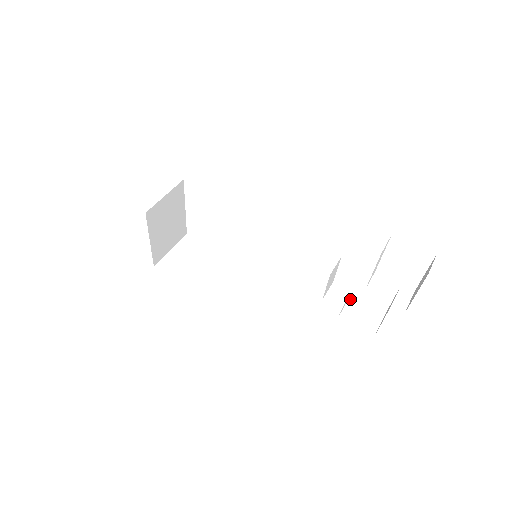
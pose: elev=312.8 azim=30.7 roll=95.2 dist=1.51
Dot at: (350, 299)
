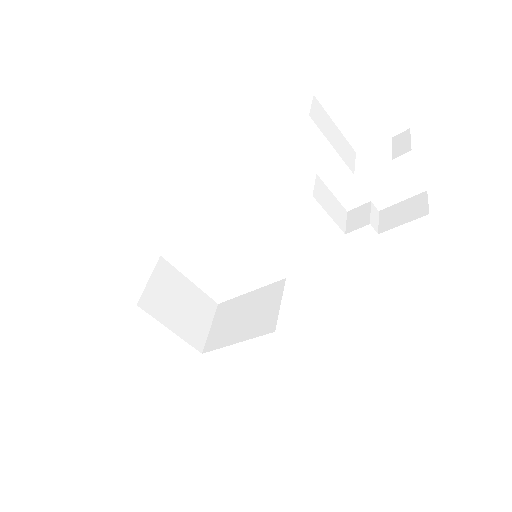
Dot at: (380, 210)
